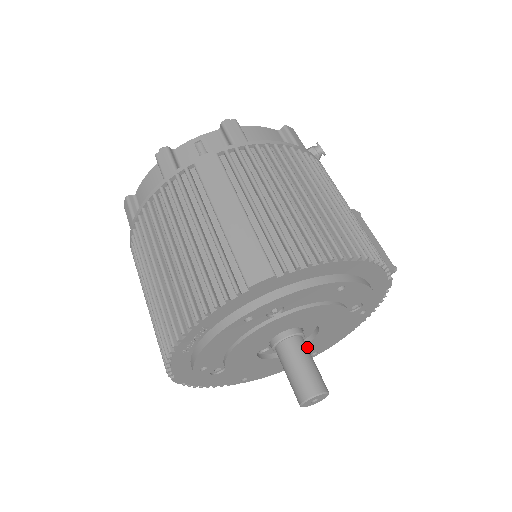
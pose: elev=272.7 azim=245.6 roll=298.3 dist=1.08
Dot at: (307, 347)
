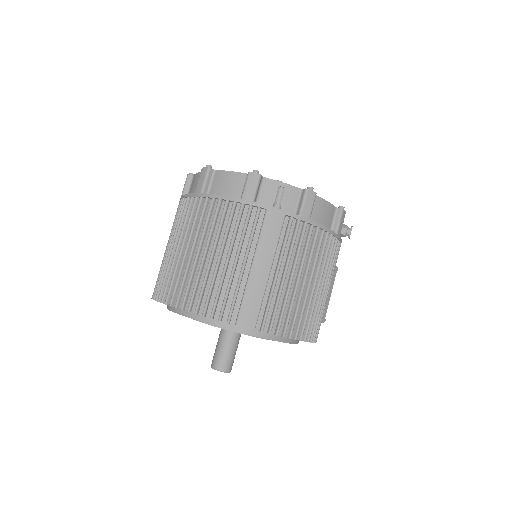
Dot at: occluded
